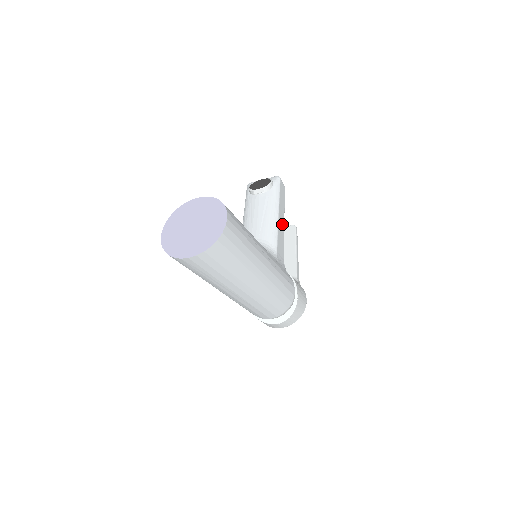
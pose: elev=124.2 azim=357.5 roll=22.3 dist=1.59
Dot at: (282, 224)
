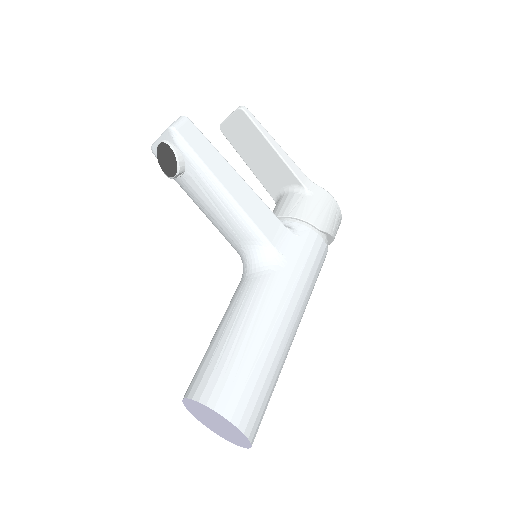
Dot at: (240, 187)
